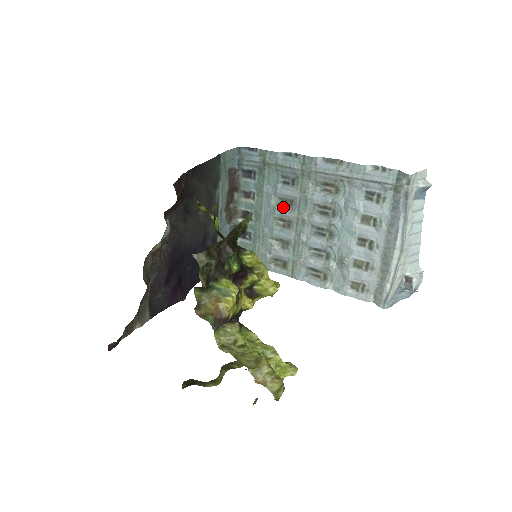
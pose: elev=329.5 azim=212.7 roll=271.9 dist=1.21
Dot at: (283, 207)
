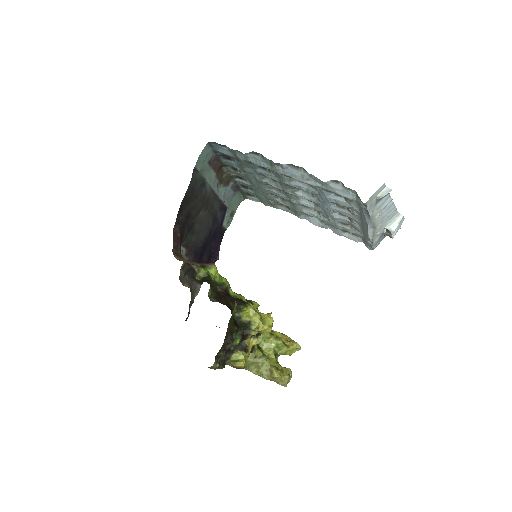
Dot at: (268, 180)
